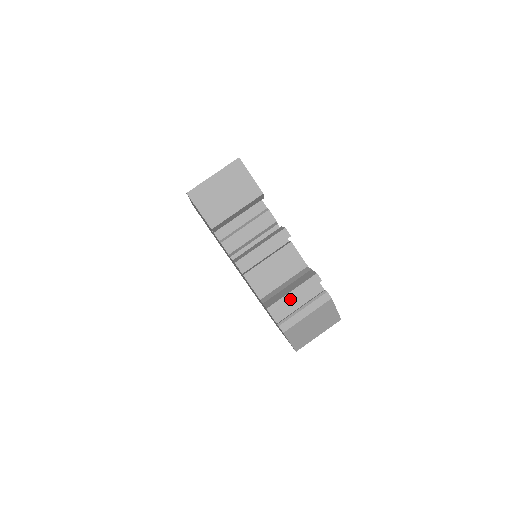
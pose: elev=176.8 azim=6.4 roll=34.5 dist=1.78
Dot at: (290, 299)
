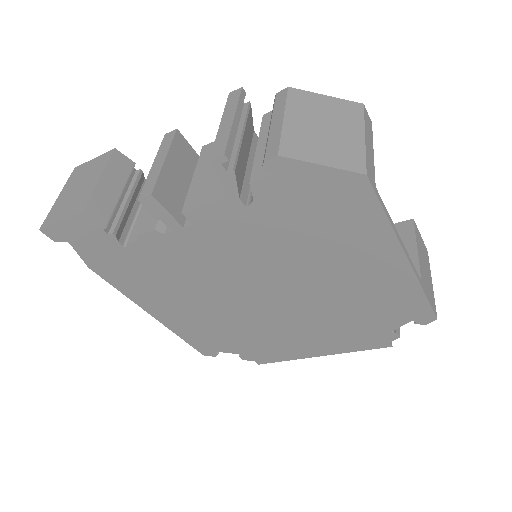
Dot at: (227, 127)
